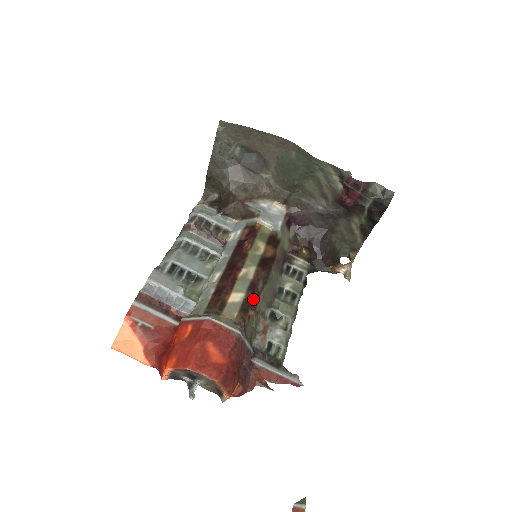
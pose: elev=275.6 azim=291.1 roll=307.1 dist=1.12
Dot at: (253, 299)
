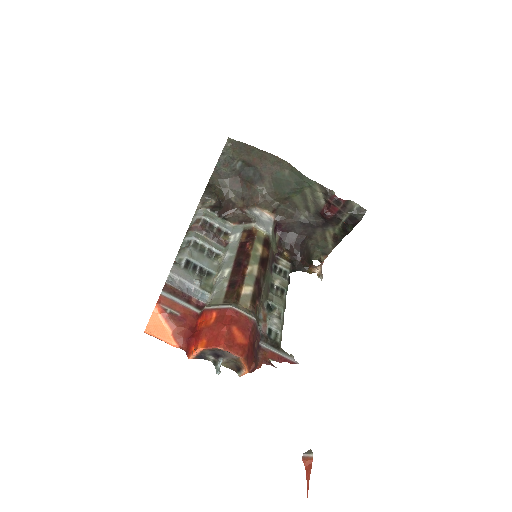
Dot at: (258, 292)
